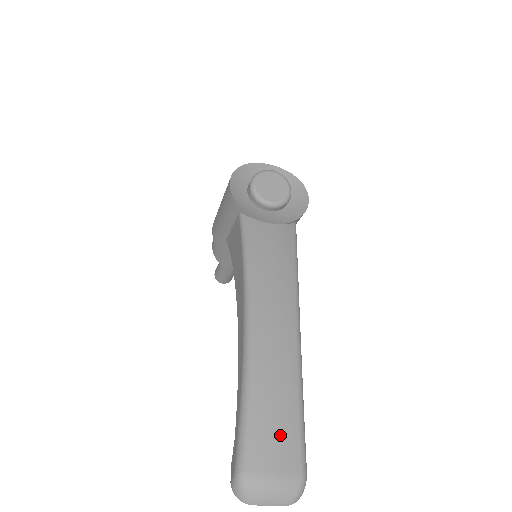
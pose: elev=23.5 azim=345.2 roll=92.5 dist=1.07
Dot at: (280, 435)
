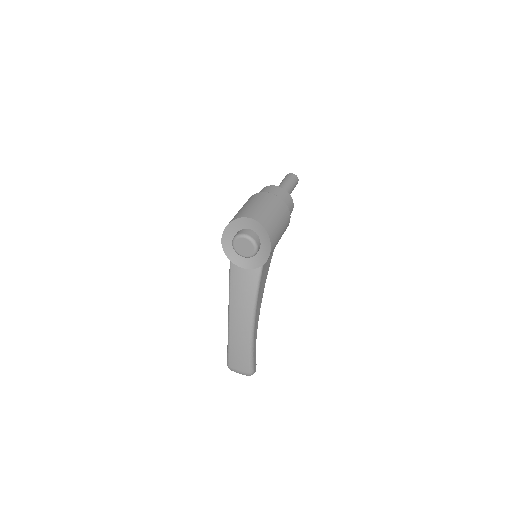
Dot at: (240, 362)
